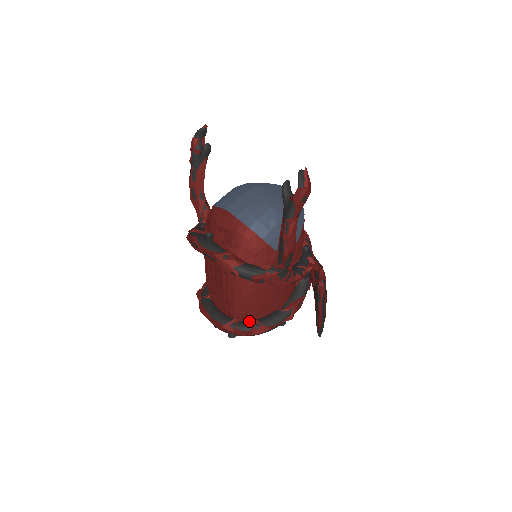
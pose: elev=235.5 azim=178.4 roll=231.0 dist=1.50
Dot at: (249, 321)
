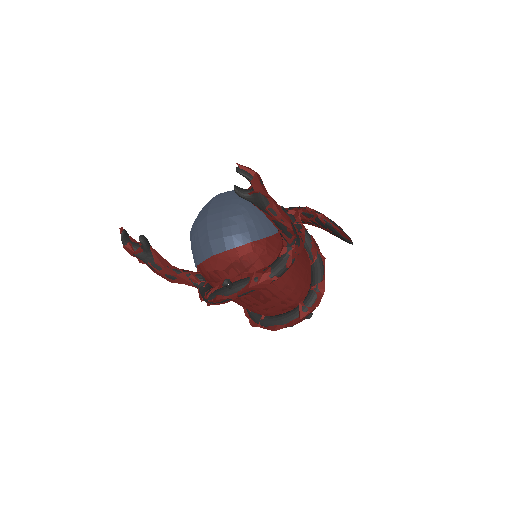
Dot at: (308, 294)
